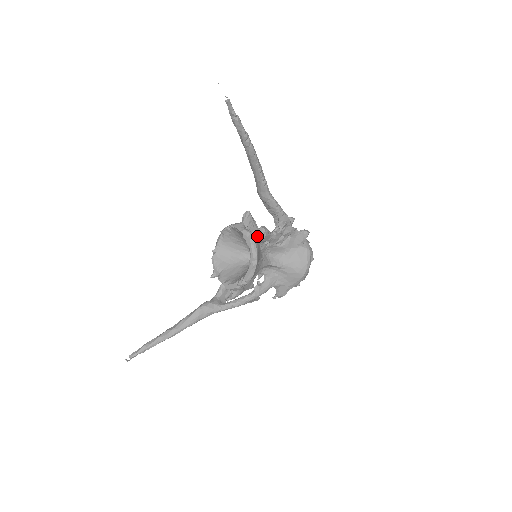
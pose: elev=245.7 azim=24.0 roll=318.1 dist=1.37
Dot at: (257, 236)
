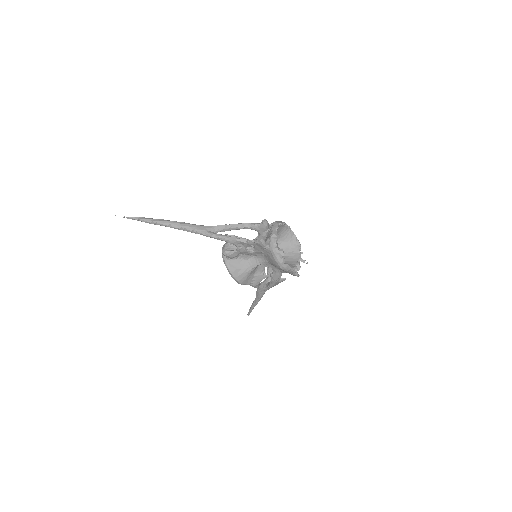
Dot at: (226, 256)
